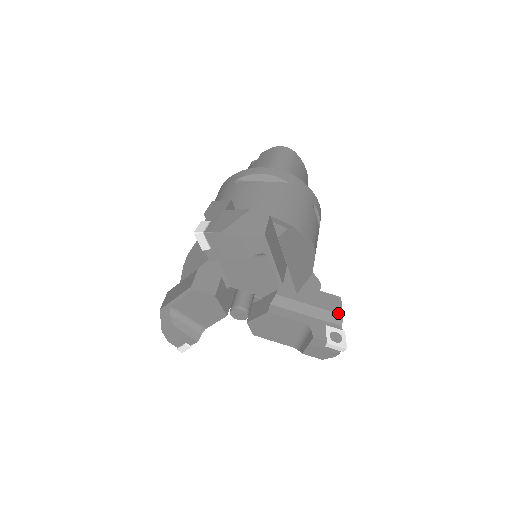
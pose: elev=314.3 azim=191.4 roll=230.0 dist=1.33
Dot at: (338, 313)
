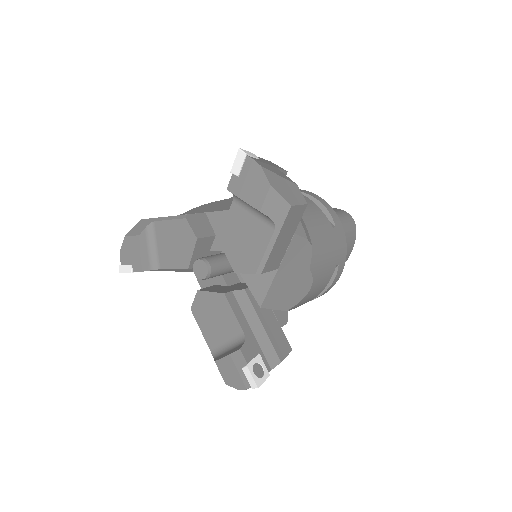
Dot at: (279, 356)
